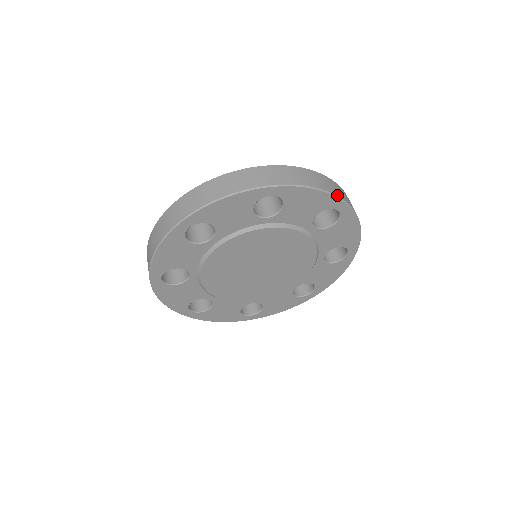
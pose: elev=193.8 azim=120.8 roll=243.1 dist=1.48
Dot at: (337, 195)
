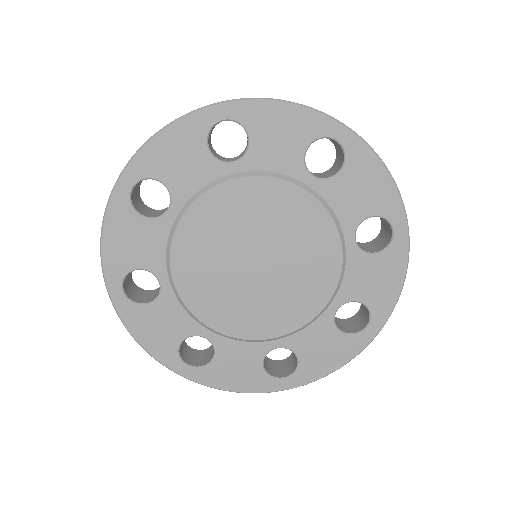
Dot at: (323, 112)
